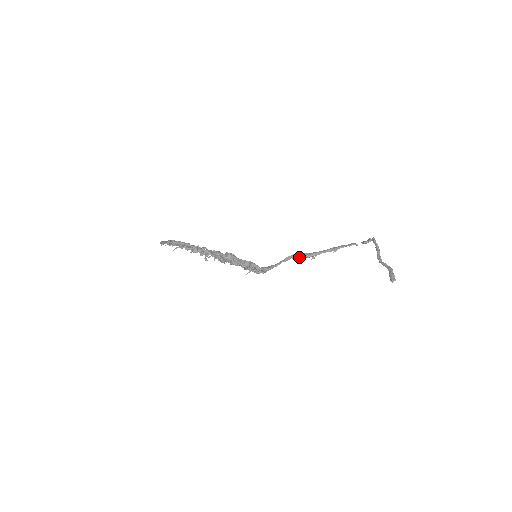
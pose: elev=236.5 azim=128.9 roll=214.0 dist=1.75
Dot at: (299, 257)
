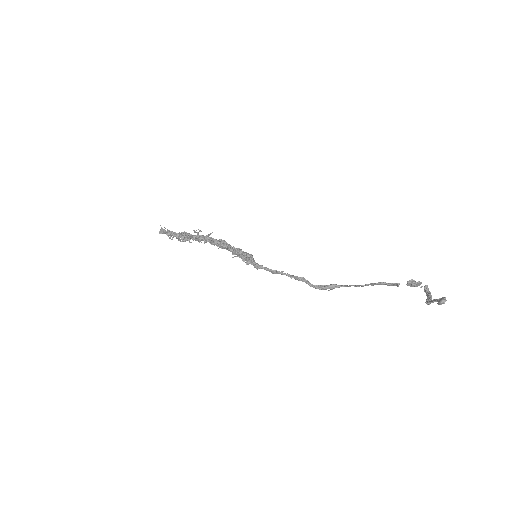
Dot at: (313, 285)
